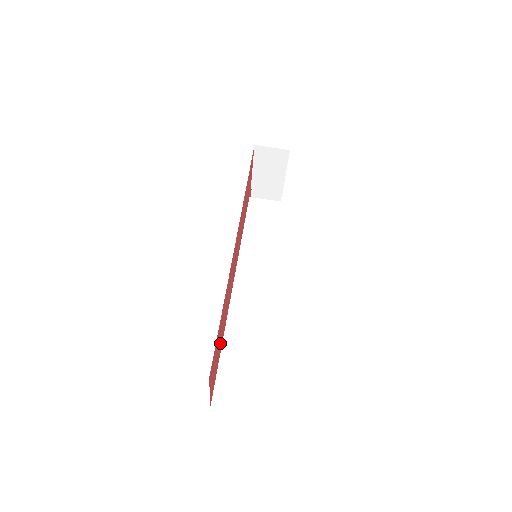
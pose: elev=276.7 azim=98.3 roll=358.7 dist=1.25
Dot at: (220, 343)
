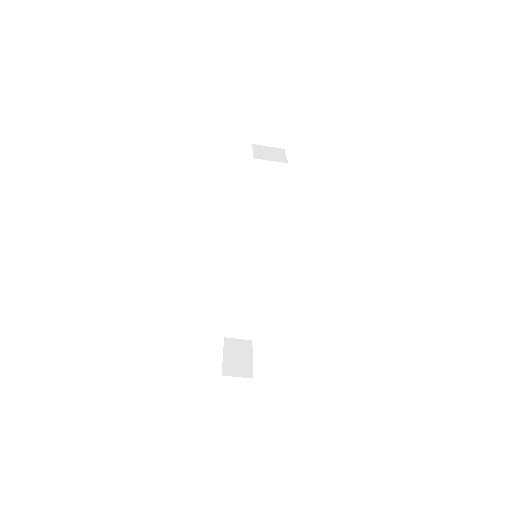
Dot at: occluded
